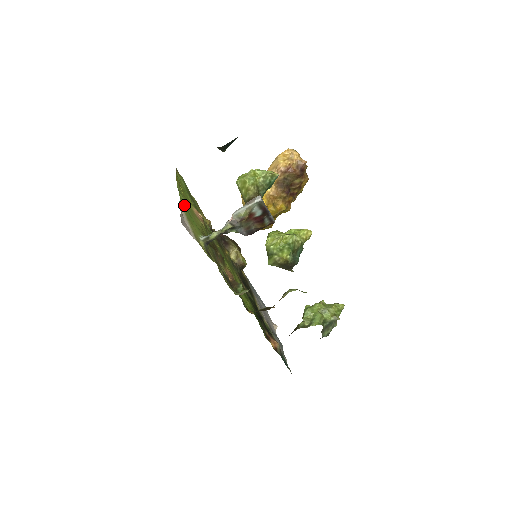
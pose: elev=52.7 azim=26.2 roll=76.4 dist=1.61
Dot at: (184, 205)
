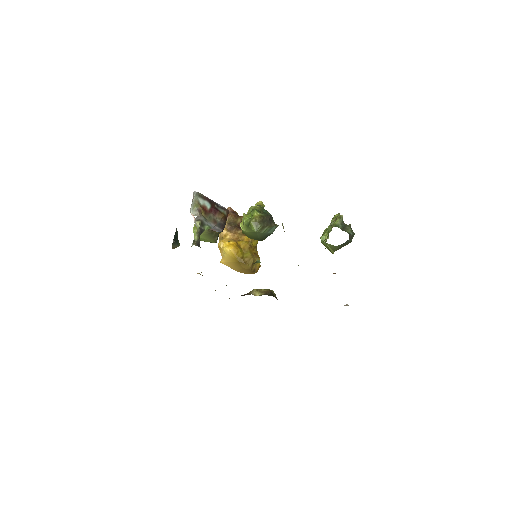
Dot at: occluded
